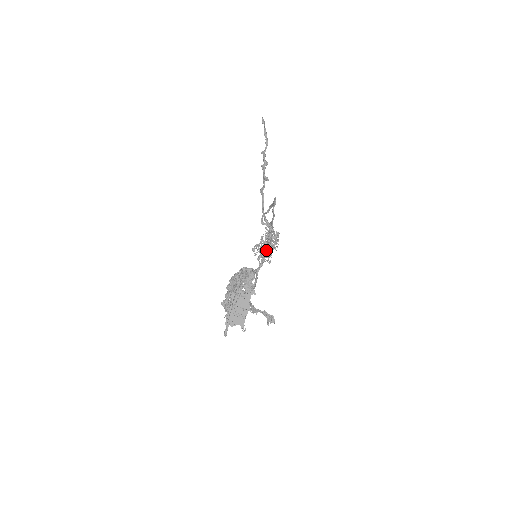
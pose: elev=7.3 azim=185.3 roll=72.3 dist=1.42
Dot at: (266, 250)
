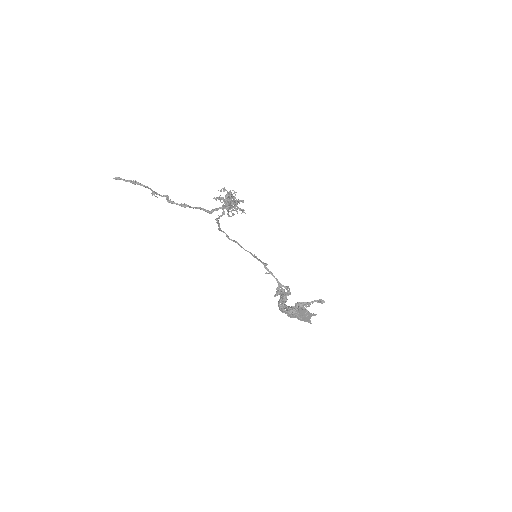
Dot at: (266, 269)
